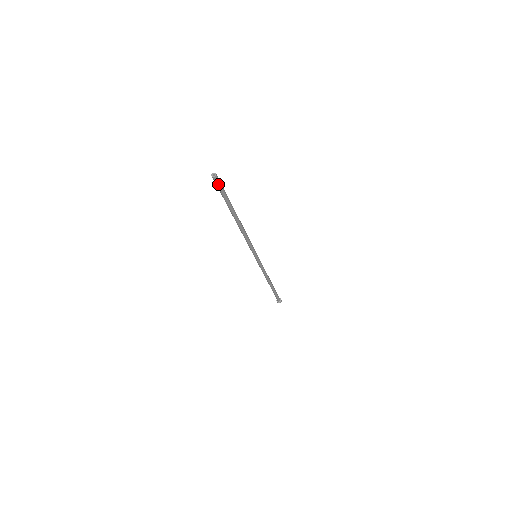
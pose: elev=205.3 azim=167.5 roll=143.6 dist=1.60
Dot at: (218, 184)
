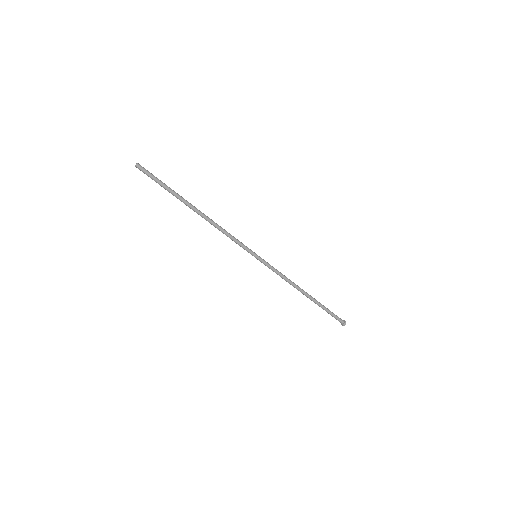
Dot at: (145, 173)
